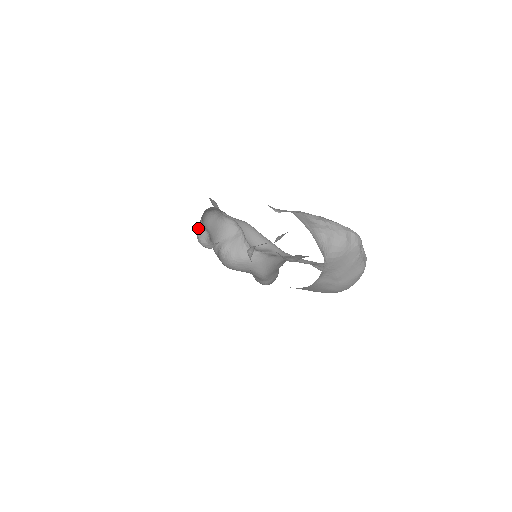
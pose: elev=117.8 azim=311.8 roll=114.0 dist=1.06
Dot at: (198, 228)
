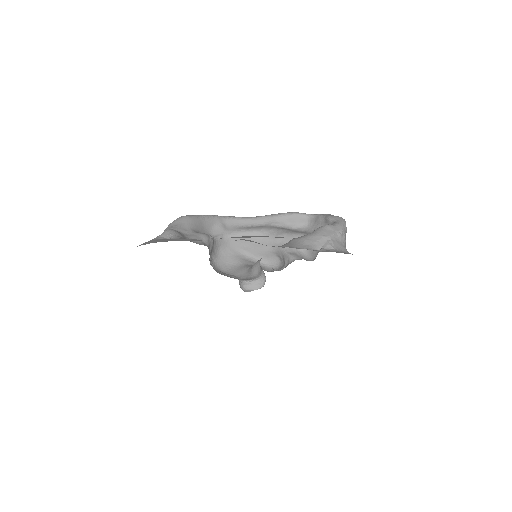
Dot at: occluded
